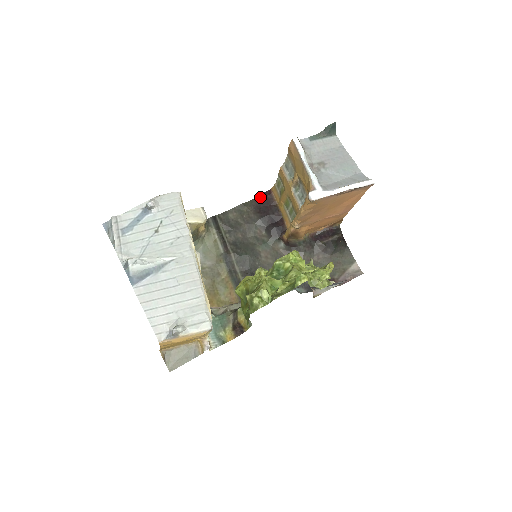
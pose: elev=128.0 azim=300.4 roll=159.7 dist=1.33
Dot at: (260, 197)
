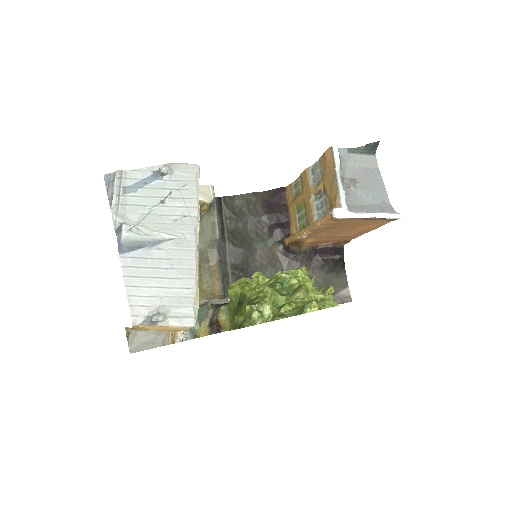
Dot at: (272, 191)
